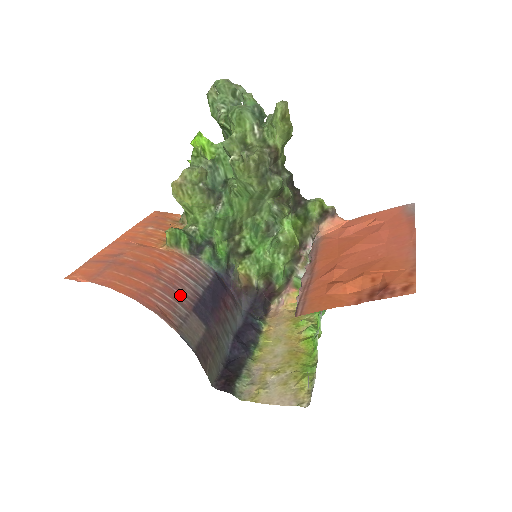
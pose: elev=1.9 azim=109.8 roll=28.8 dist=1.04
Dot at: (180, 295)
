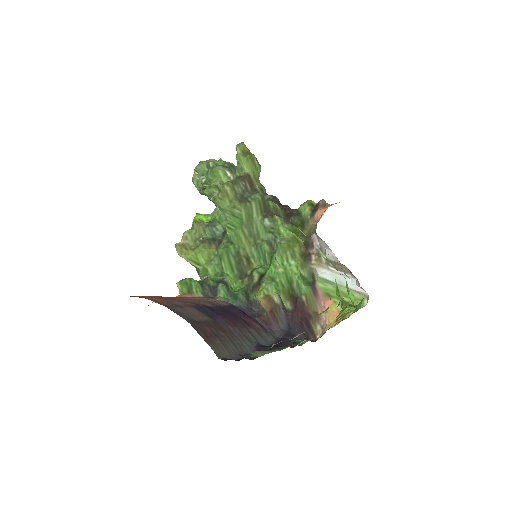
Dot at: (181, 301)
